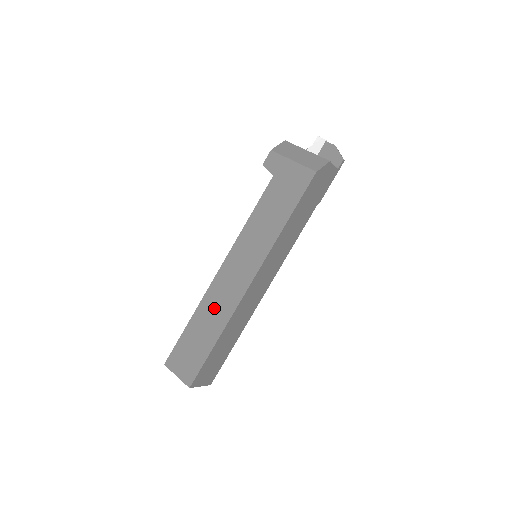
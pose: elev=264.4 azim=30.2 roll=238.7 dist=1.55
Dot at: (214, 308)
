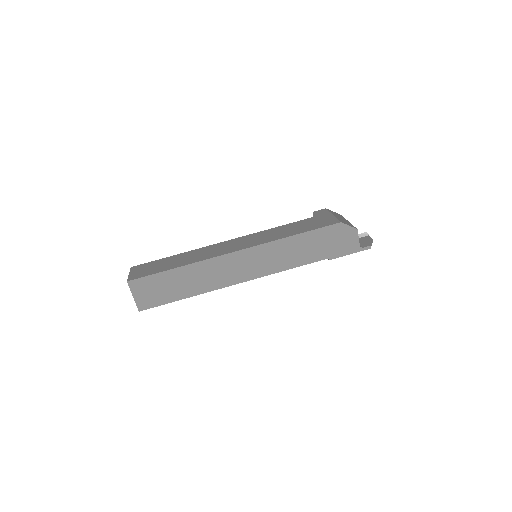
Dot at: (197, 254)
